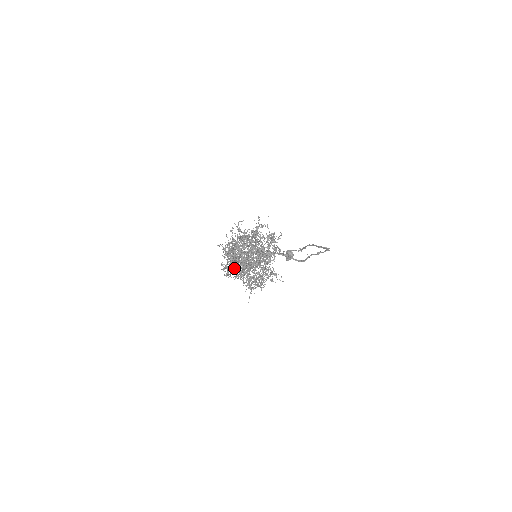
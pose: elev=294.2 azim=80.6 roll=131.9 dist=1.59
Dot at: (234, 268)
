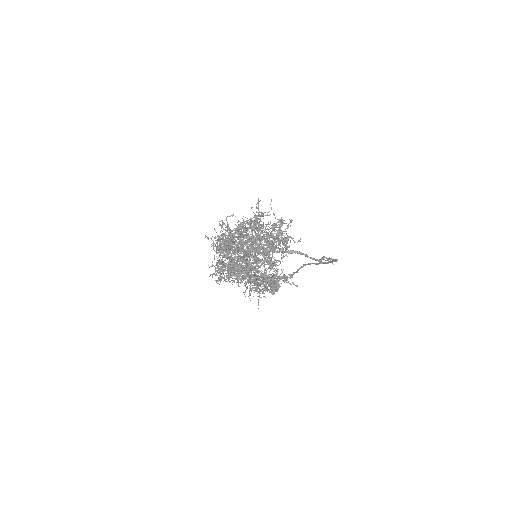
Dot at: (228, 271)
